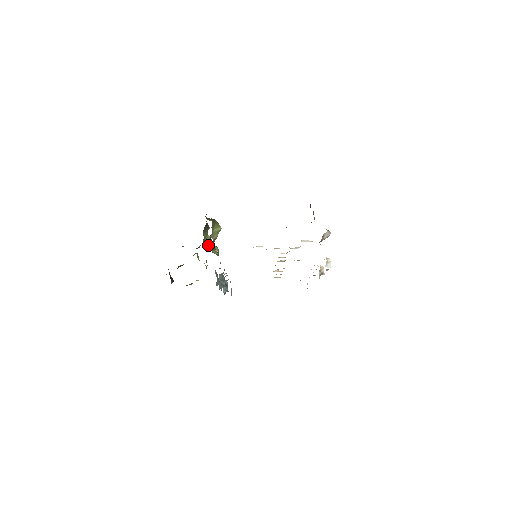
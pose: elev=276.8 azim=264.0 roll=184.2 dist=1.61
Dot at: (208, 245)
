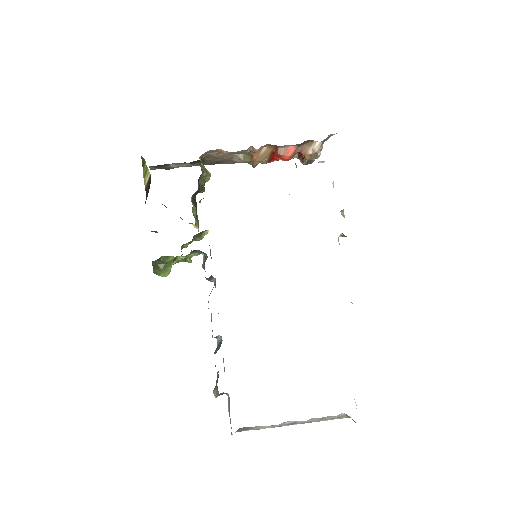
Dot at: occluded
